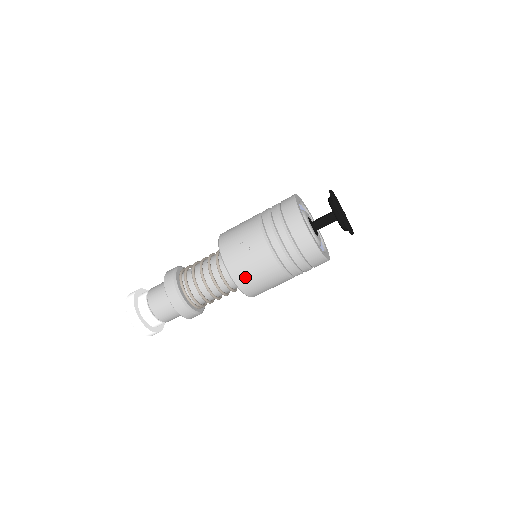
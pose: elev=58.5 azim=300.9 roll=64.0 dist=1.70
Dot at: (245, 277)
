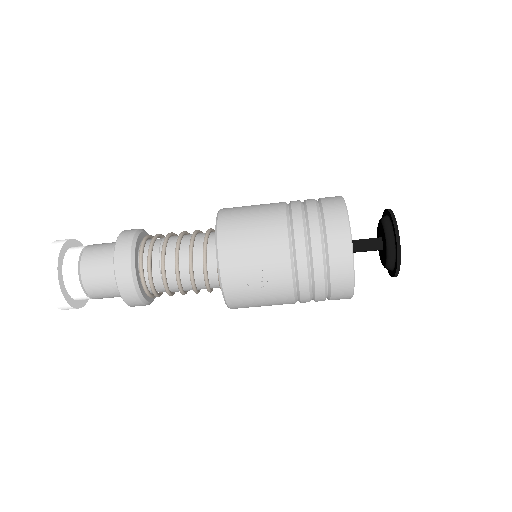
Dot at: (245, 304)
